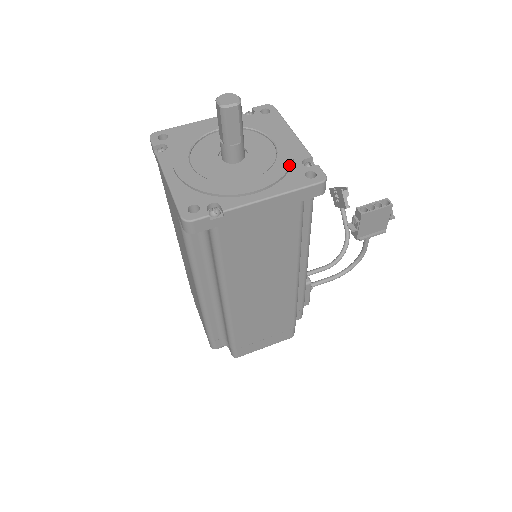
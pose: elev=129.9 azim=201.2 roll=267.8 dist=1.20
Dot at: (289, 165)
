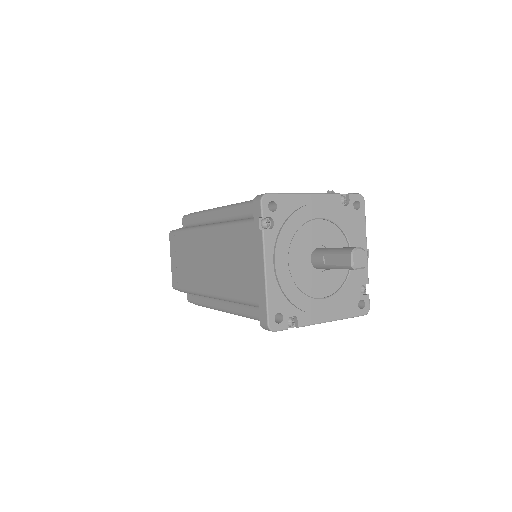
Dot at: (353, 291)
